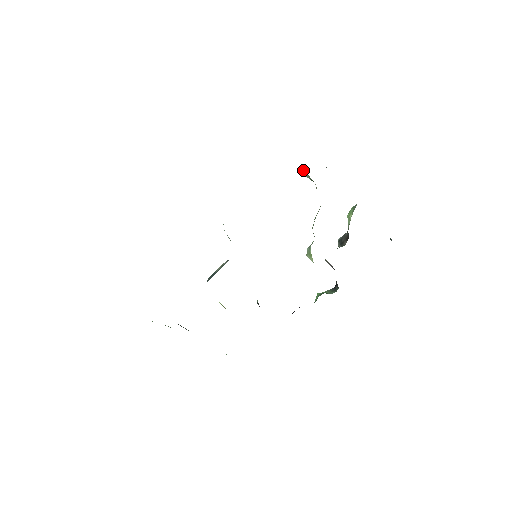
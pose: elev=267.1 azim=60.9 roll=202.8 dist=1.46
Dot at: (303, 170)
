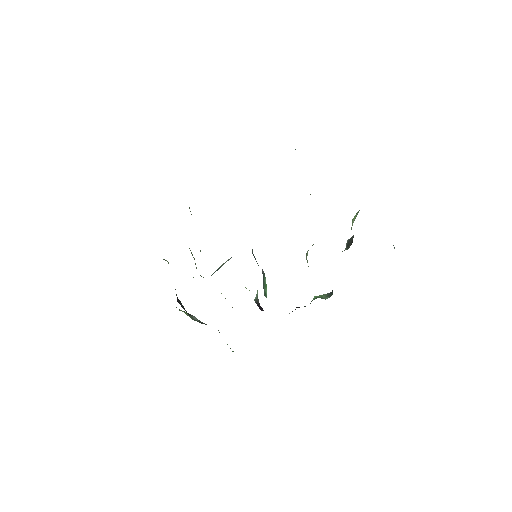
Dot at: occluded
